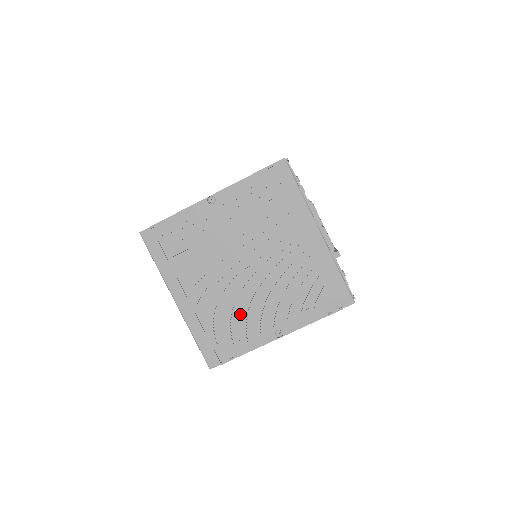
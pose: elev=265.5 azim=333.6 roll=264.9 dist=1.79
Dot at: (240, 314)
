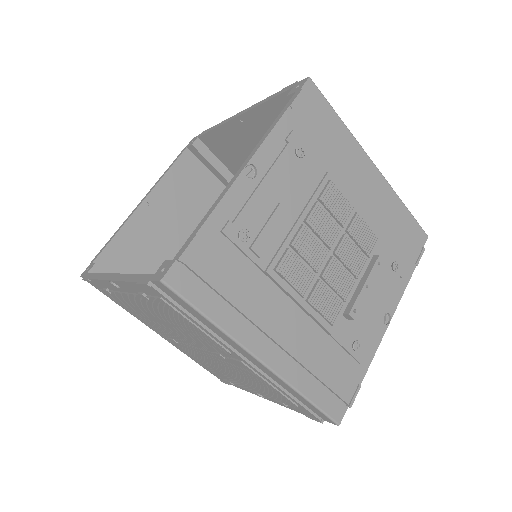
Dot at: (214, 368)
